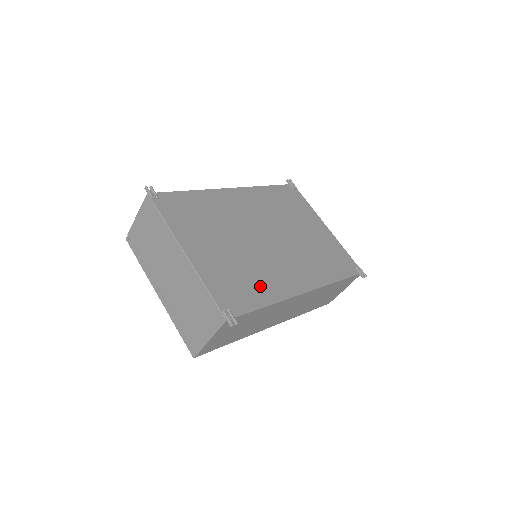
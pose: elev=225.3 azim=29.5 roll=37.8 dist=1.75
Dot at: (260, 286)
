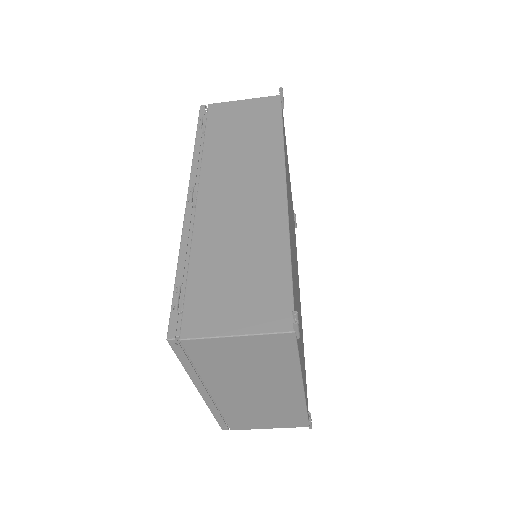
Dot at: occluded
